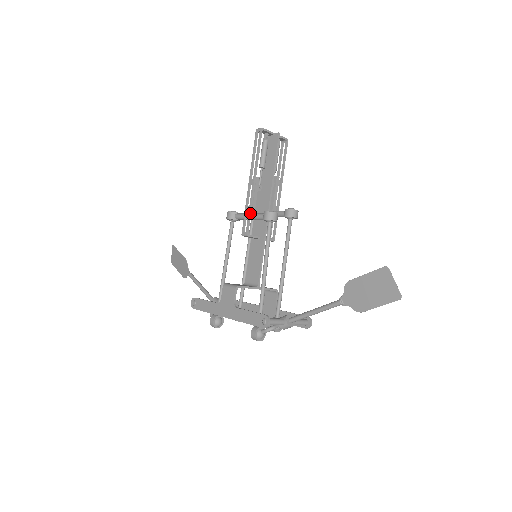
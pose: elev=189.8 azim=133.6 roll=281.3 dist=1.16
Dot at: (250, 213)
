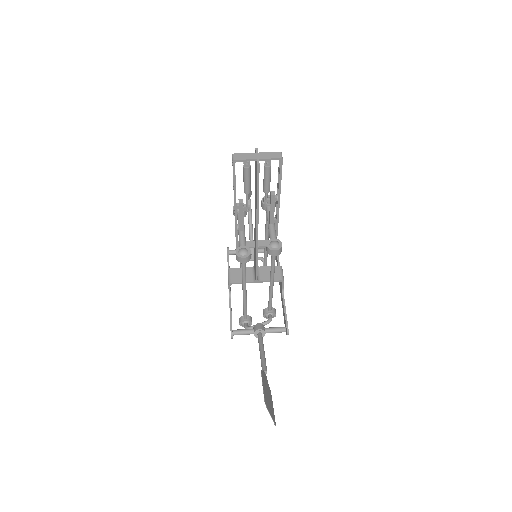
Dot at: (236, 233)
